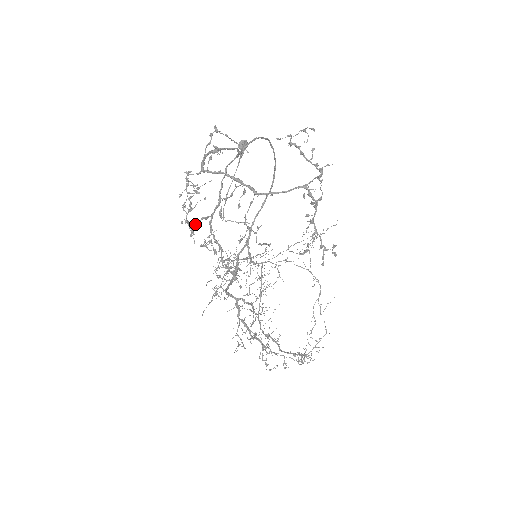
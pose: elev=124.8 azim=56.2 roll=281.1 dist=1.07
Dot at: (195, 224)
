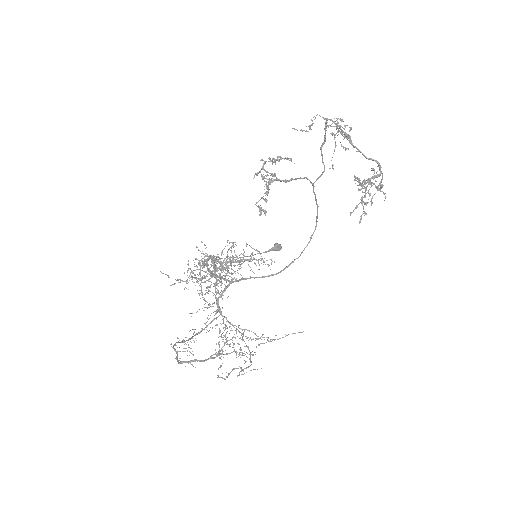
Dot at: occluded
